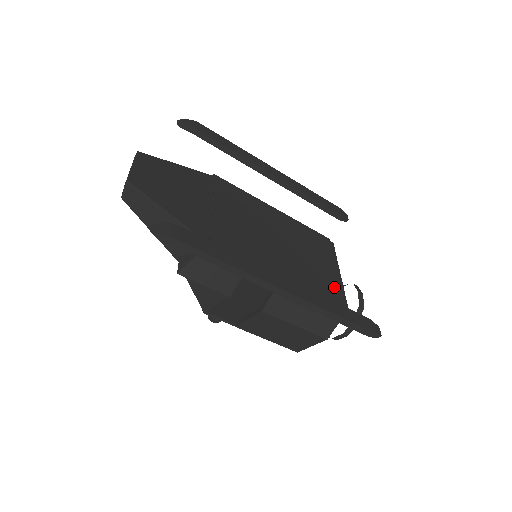
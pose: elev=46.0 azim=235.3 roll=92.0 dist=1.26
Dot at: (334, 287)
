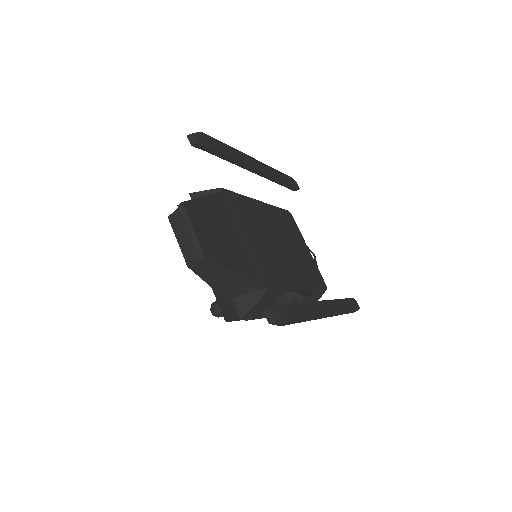
Dot at: (314, 268)
